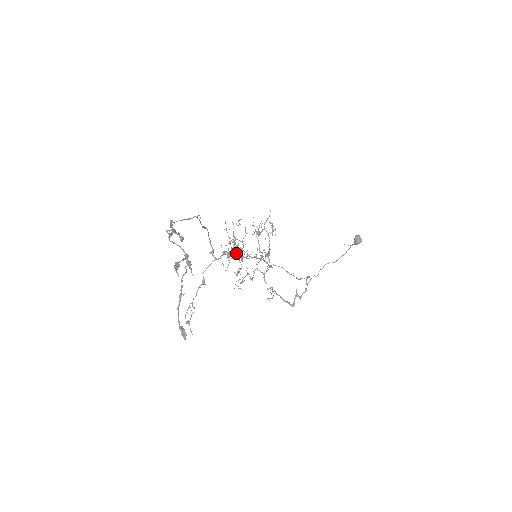
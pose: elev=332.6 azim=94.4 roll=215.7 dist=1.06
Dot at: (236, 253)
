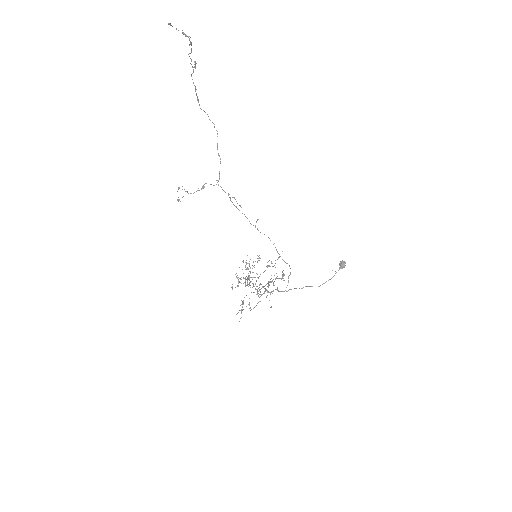
Dot at: (236, 207)
